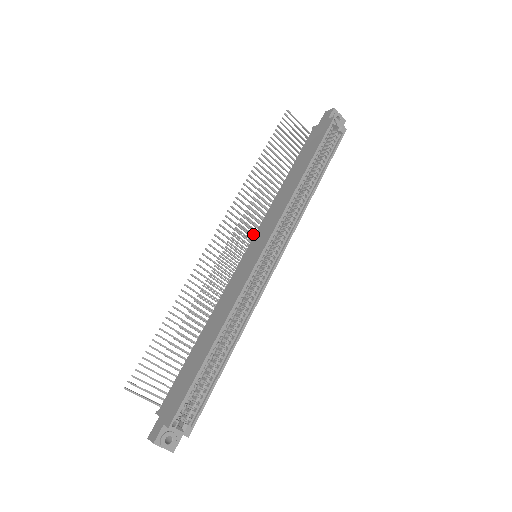
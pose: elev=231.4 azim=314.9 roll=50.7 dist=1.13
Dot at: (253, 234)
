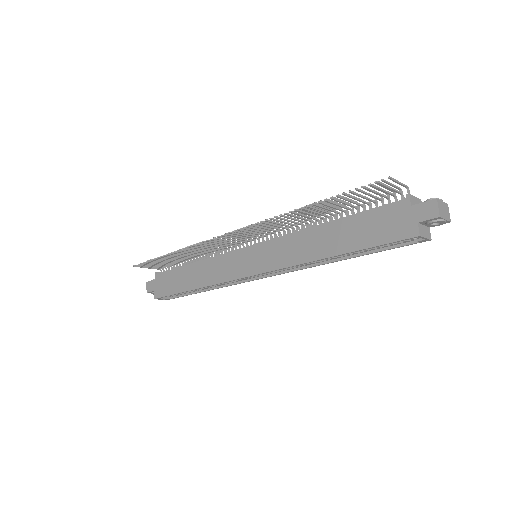
Dot at: occluded
